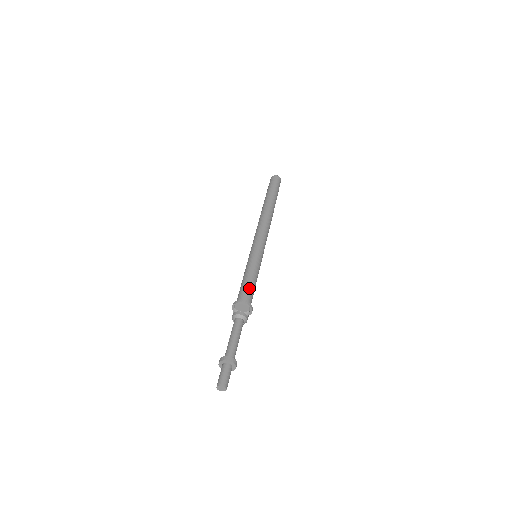
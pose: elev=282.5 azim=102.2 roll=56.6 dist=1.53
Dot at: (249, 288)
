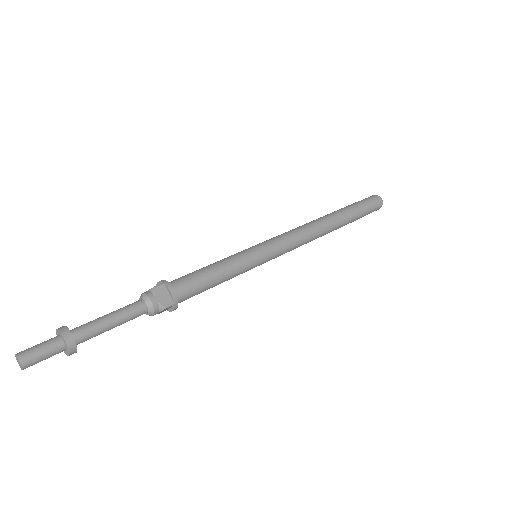
Dot at: (200, 283)
